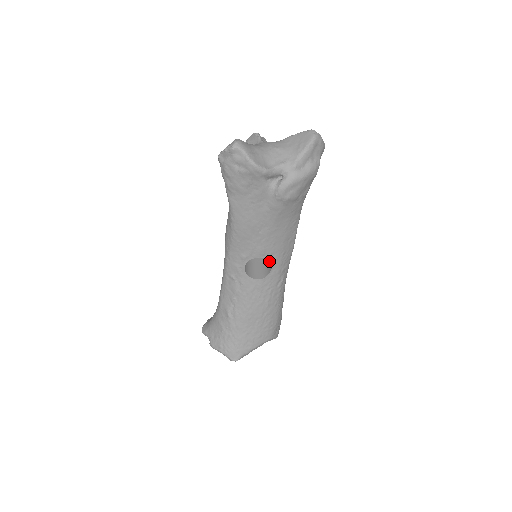
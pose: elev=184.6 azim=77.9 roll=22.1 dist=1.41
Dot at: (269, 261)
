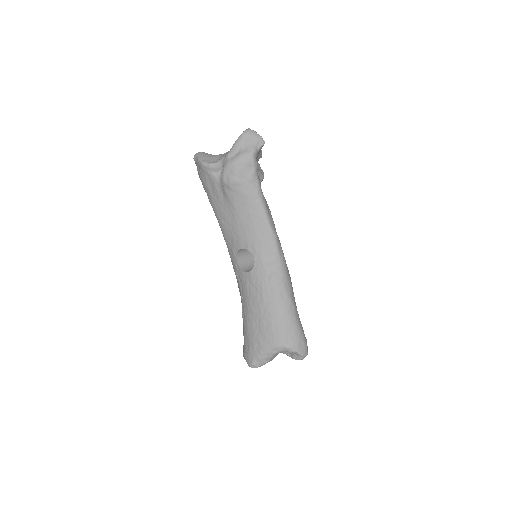
Dot at: occluded
